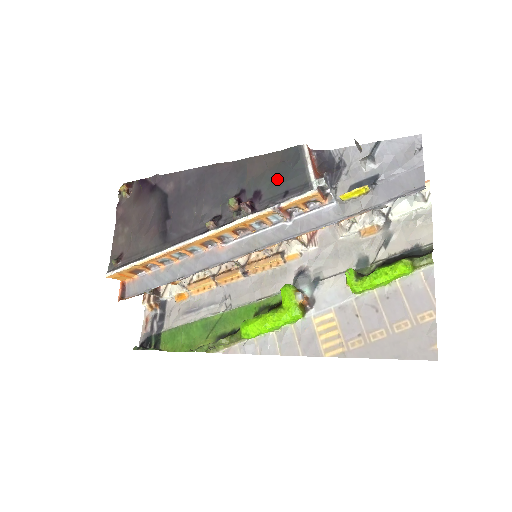
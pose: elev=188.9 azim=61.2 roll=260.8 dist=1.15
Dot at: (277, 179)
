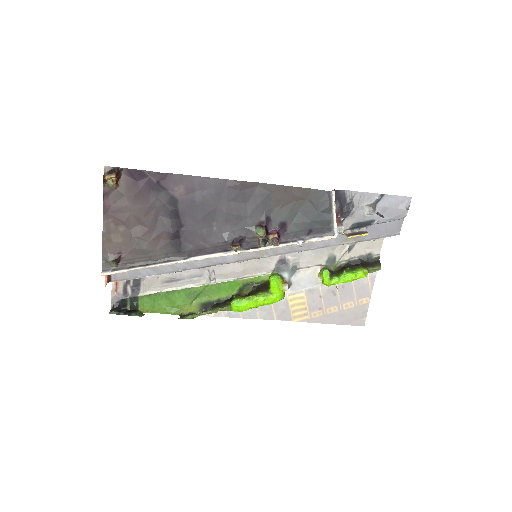
Dot at: (303, 216)
